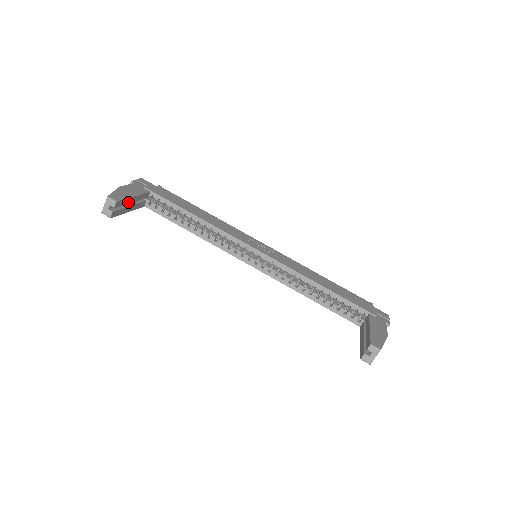
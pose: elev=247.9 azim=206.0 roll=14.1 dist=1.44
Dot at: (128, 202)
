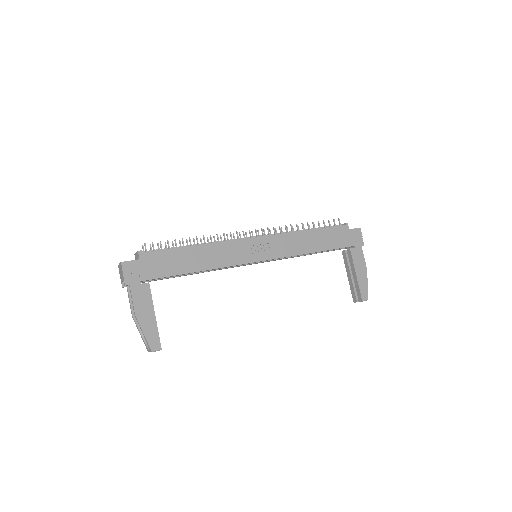
Dot at: (155, 325)
